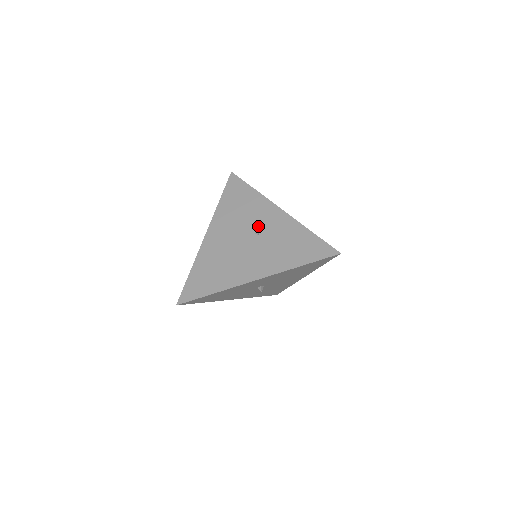
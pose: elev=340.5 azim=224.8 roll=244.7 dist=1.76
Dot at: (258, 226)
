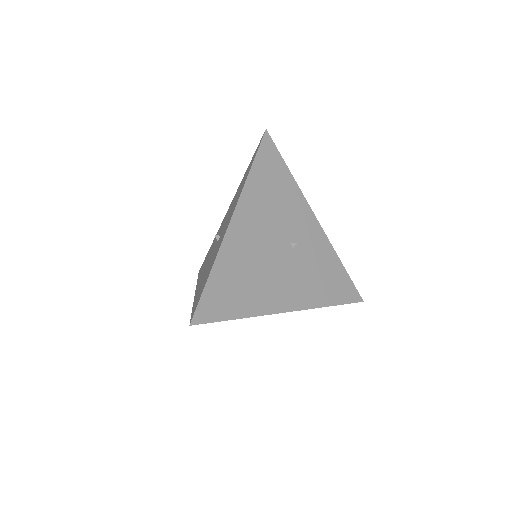
Dot at: (294, 234)
